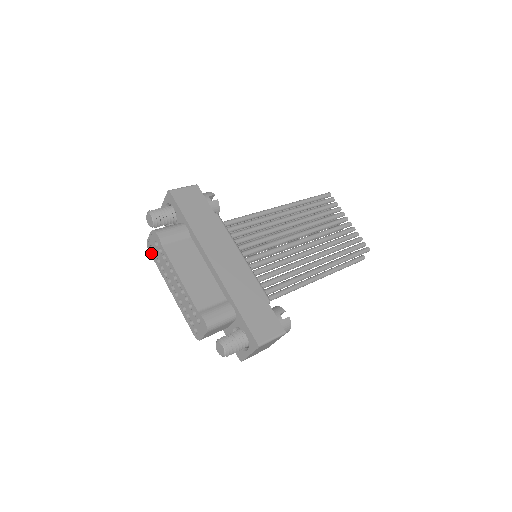
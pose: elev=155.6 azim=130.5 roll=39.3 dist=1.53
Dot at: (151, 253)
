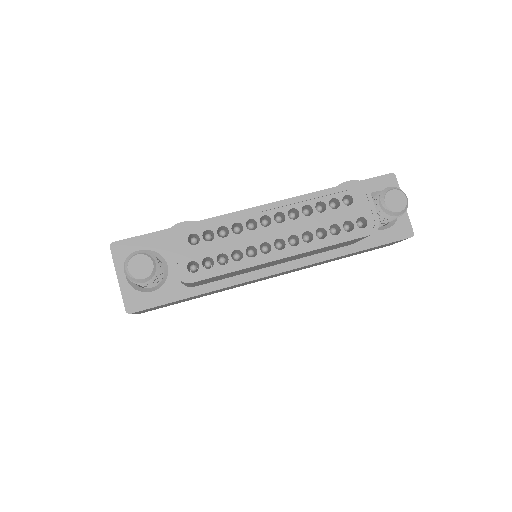
Dot at: (200, 276)
